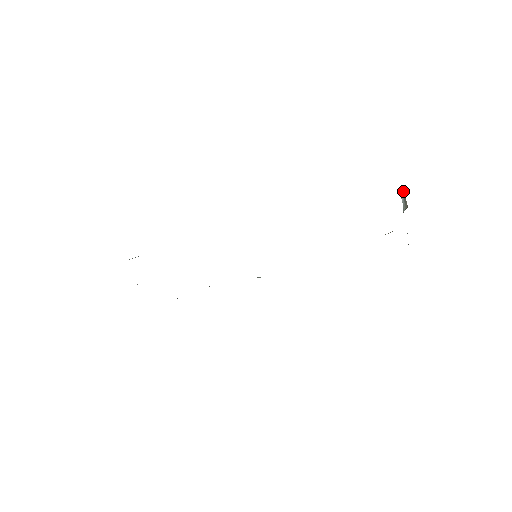
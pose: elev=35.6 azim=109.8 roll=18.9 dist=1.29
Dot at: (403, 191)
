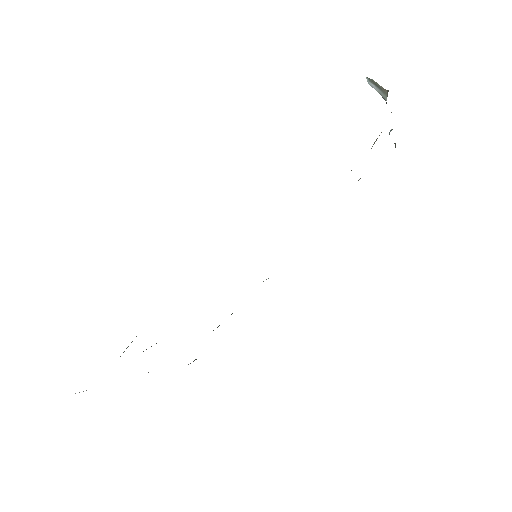
Dot at: (370, 79)
